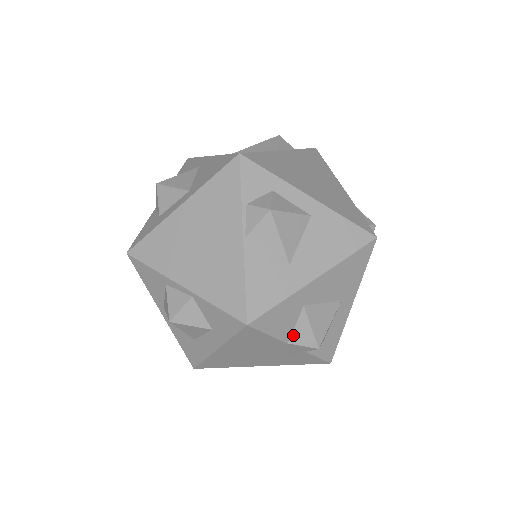
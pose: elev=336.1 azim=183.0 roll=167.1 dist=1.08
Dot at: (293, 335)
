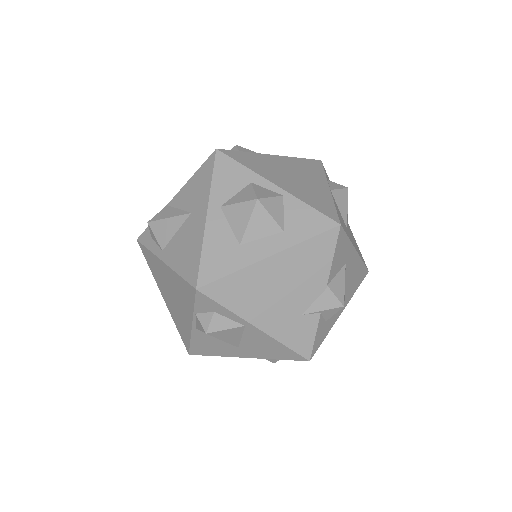
Dot at: (332, 281)
